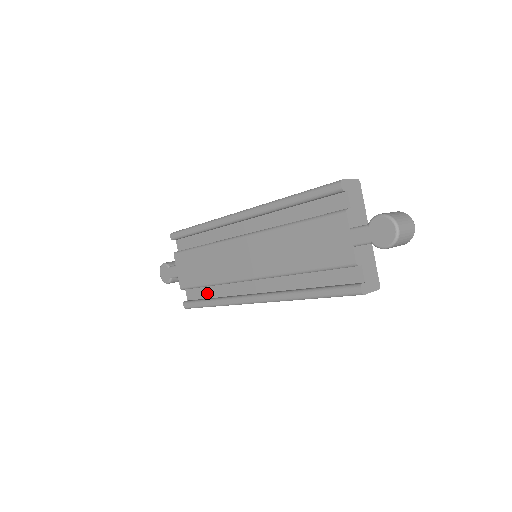
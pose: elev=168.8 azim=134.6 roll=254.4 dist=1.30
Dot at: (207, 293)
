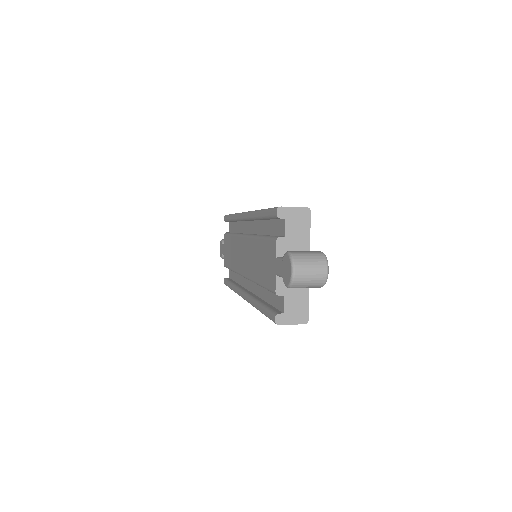
Dot at: (234, 276)
